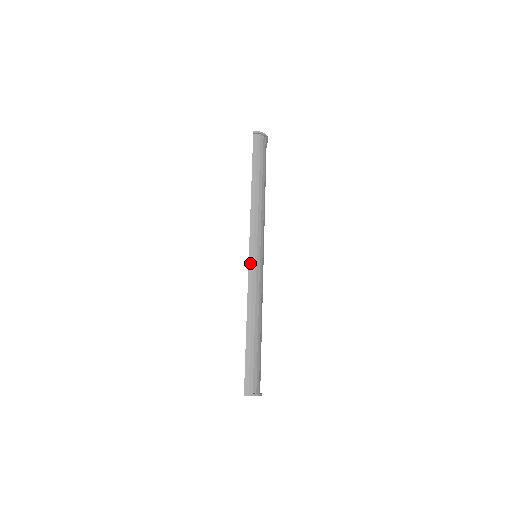
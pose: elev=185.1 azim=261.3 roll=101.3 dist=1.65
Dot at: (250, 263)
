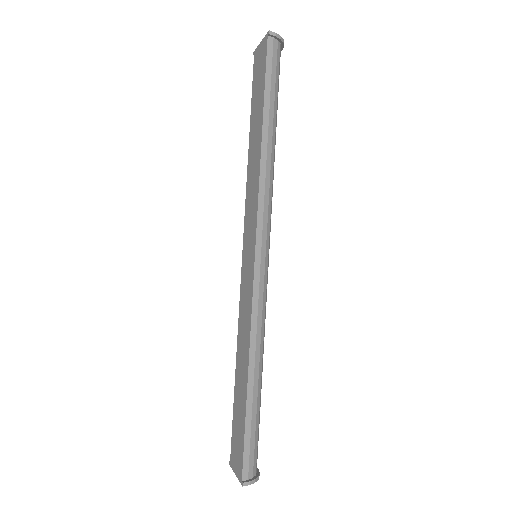
Dot at: (256, 274)
